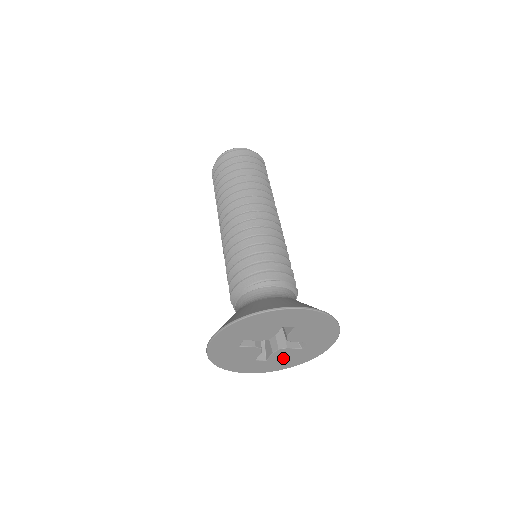
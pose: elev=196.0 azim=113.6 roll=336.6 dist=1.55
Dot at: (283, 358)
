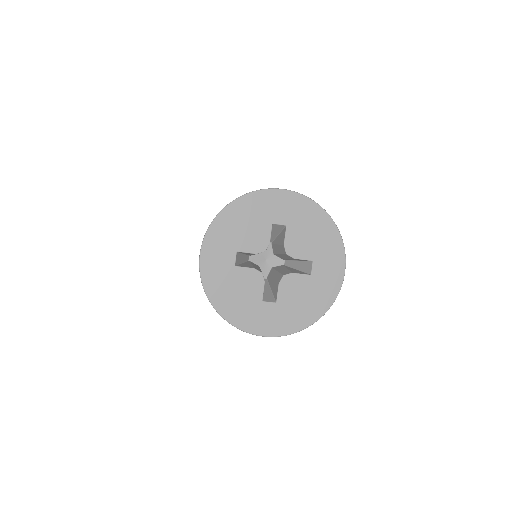
Dot at: (295, 298)
